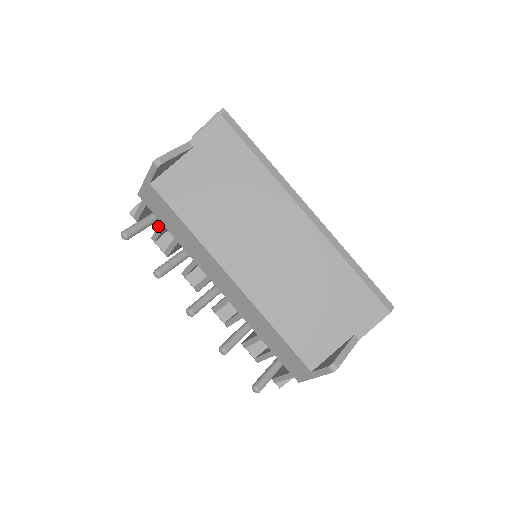
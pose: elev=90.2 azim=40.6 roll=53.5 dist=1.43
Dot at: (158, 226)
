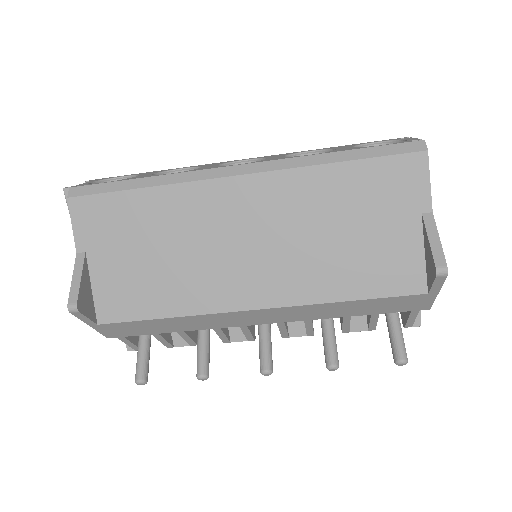
Dot at: occluded
